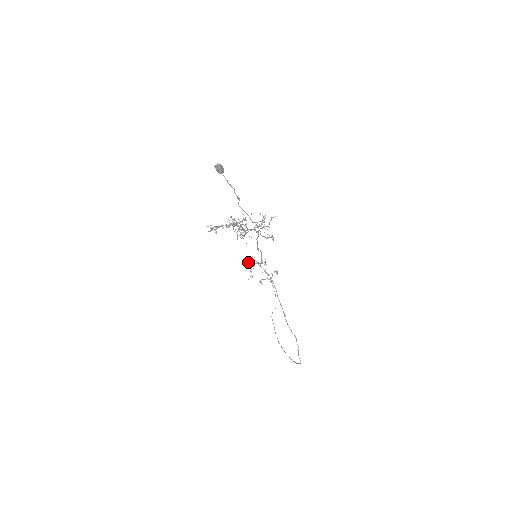
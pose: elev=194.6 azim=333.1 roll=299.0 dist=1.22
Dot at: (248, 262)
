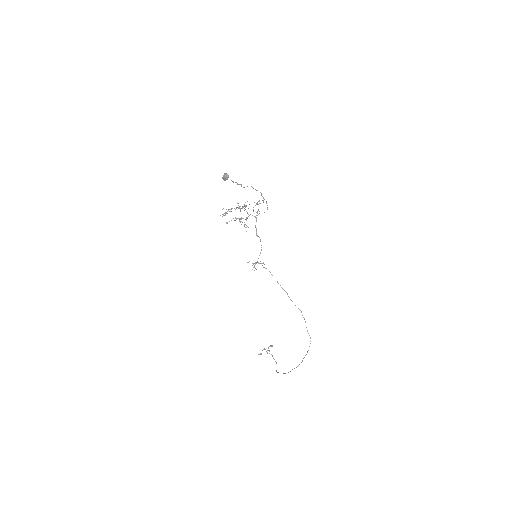
Dot at: occluded
